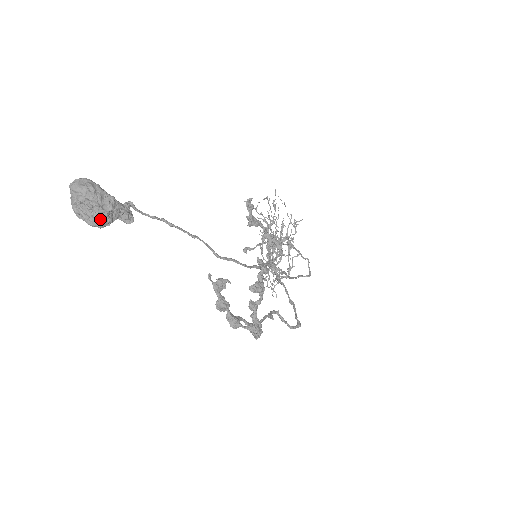
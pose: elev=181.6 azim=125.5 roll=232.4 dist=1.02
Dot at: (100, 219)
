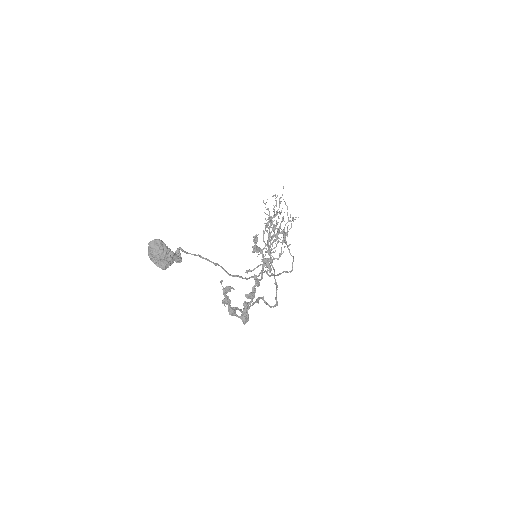
Dot at: (164, 266)
